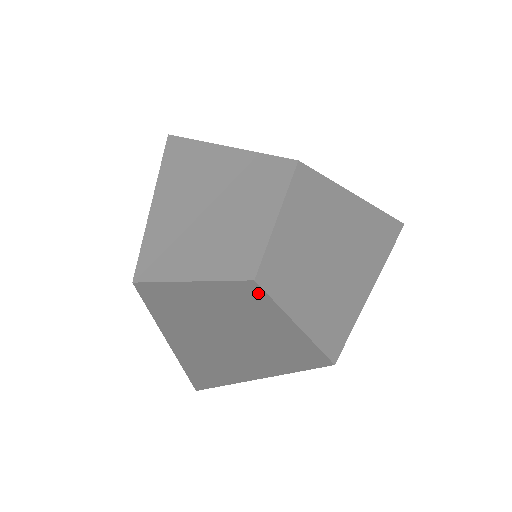
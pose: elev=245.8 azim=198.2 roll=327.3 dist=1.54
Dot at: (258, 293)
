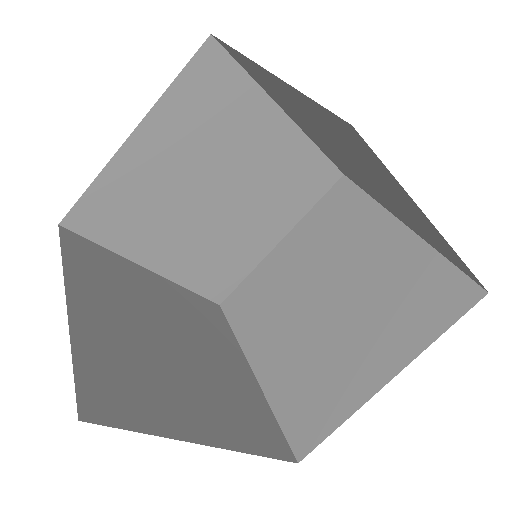
Dot at: (220, 321)
